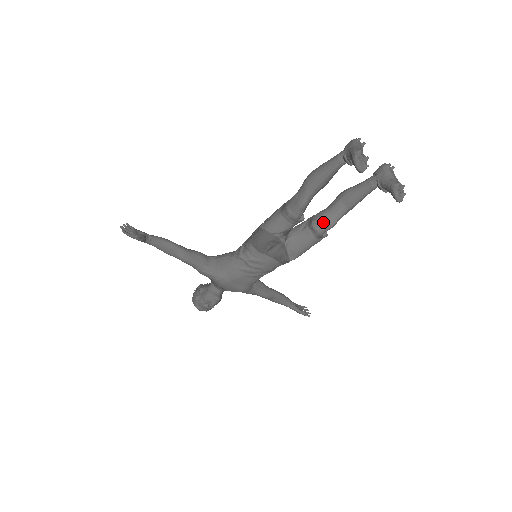
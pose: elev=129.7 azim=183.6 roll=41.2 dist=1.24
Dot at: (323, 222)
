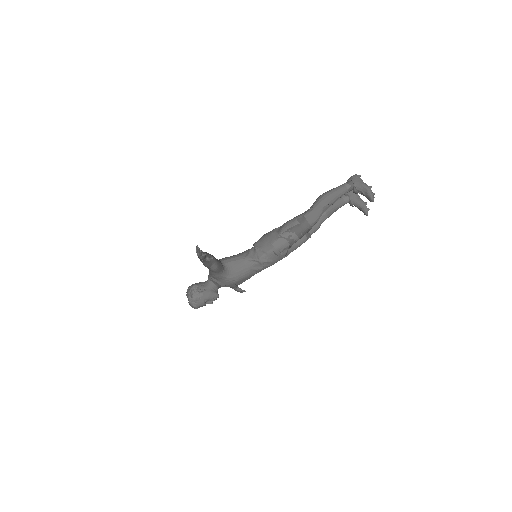
Dot at: (314, 228)
